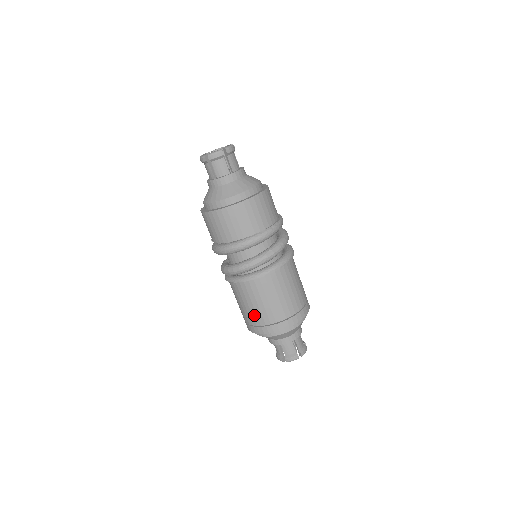
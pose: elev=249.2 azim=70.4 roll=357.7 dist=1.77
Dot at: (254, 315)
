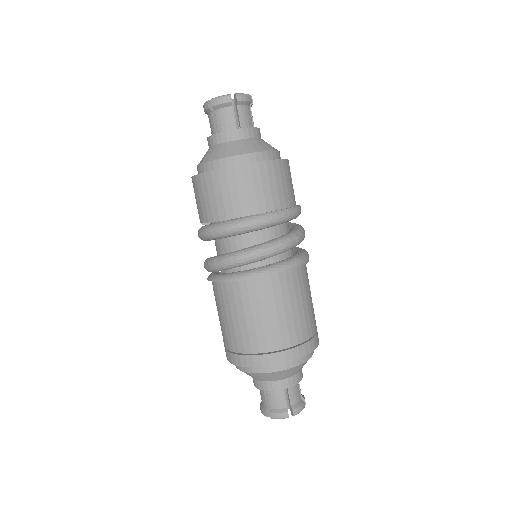
Dot at: (232, 335)
